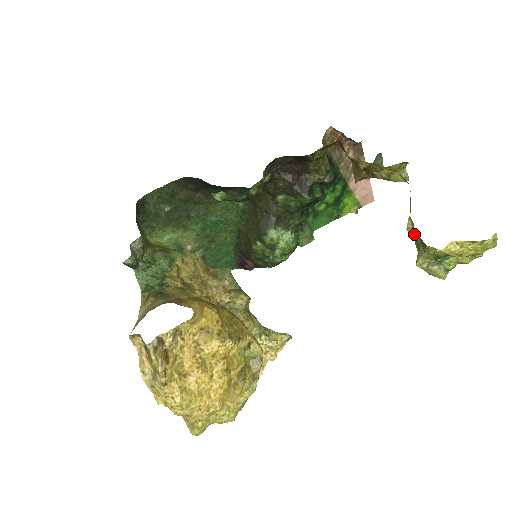
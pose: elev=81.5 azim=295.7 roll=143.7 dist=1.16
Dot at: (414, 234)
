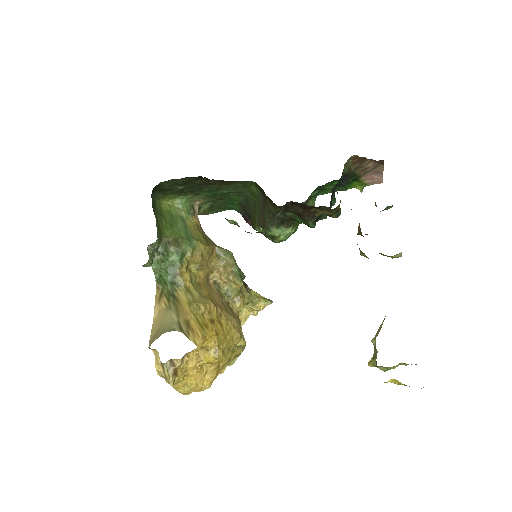
Dot at: occluded
